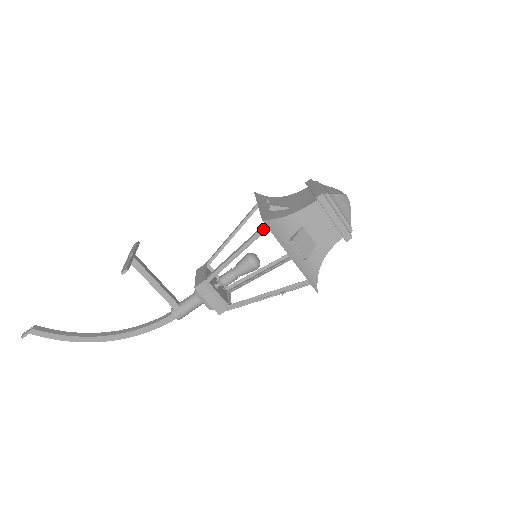
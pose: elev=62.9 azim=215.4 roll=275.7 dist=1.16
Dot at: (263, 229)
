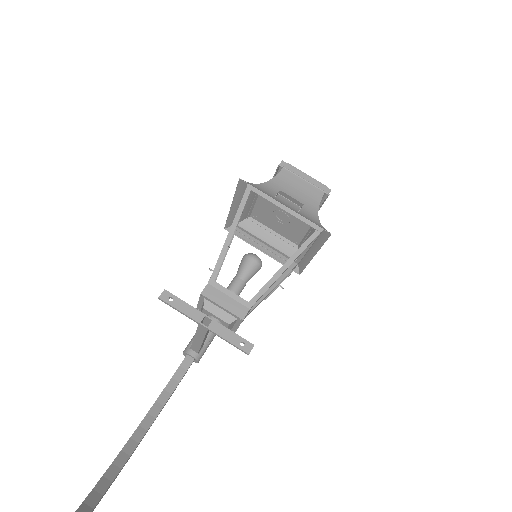
Dot at: occluded
